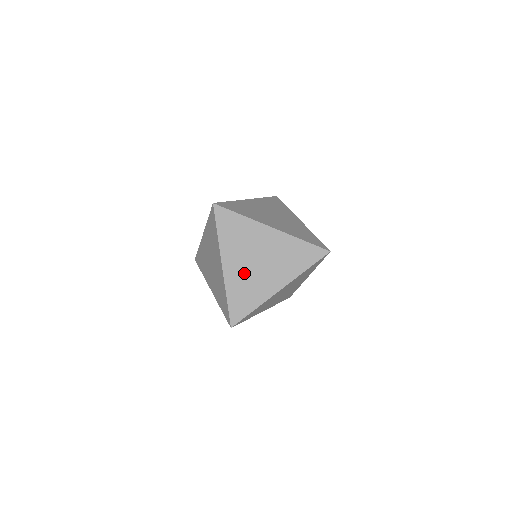
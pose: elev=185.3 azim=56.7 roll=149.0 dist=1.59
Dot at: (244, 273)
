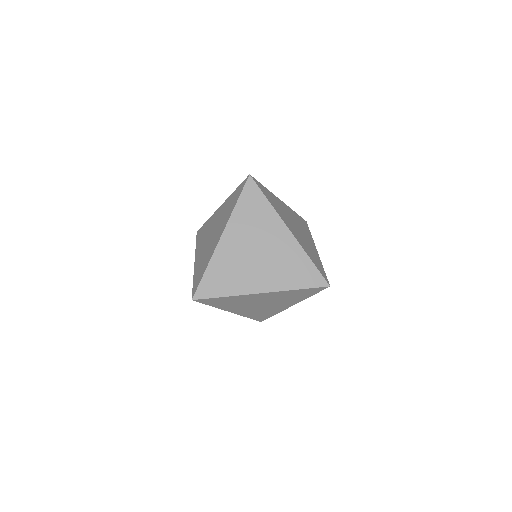
Dot at: (237, 255)
